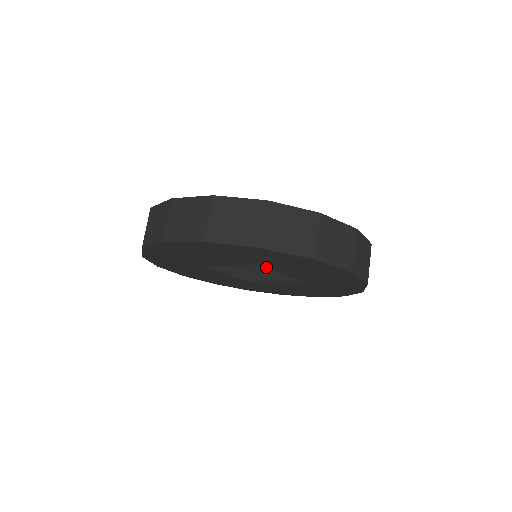
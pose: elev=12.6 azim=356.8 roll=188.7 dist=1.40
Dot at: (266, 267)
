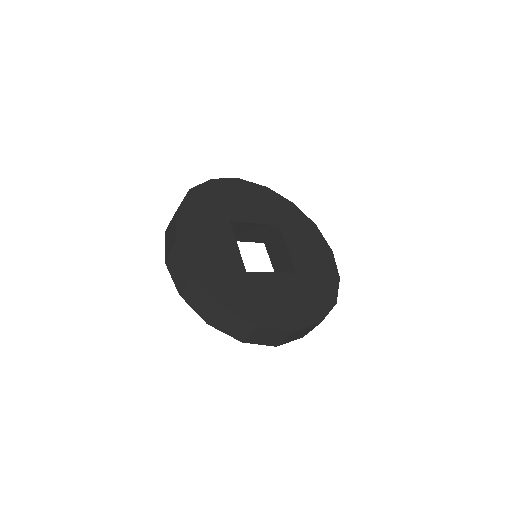
Dot at: occluded
